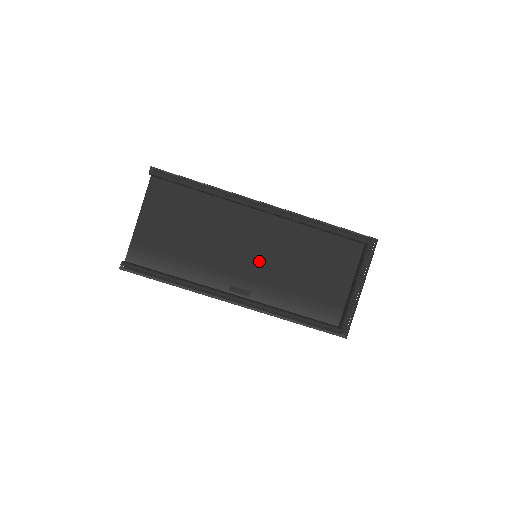
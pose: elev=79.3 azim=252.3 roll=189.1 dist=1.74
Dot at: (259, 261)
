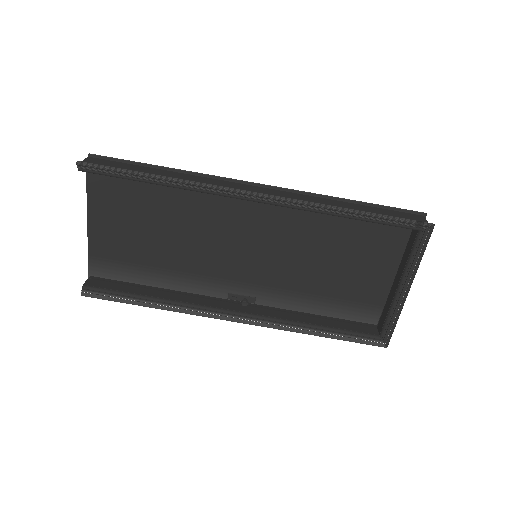
Dot at: (261, 261)
